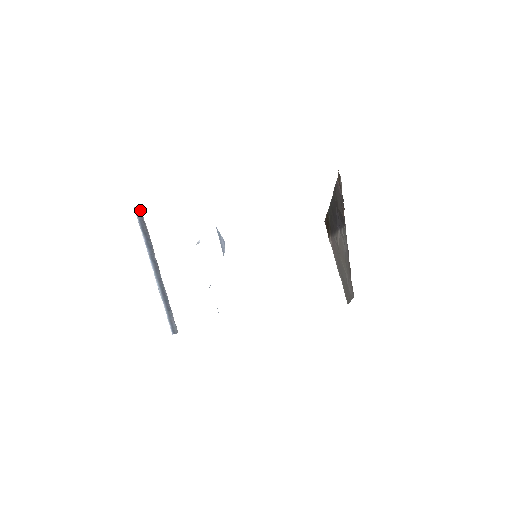
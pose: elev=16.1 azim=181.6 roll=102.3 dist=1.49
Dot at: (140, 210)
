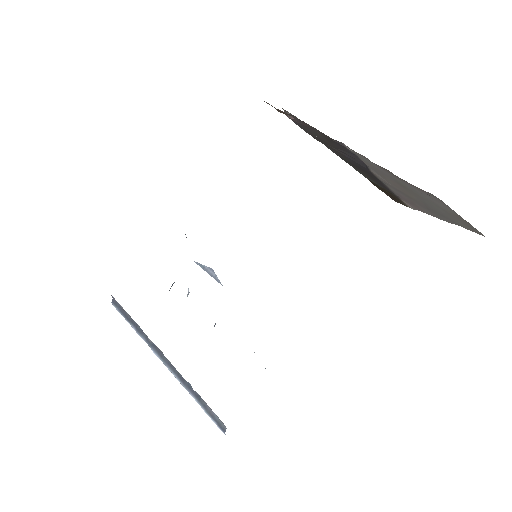
Dot at: (116, 301)
